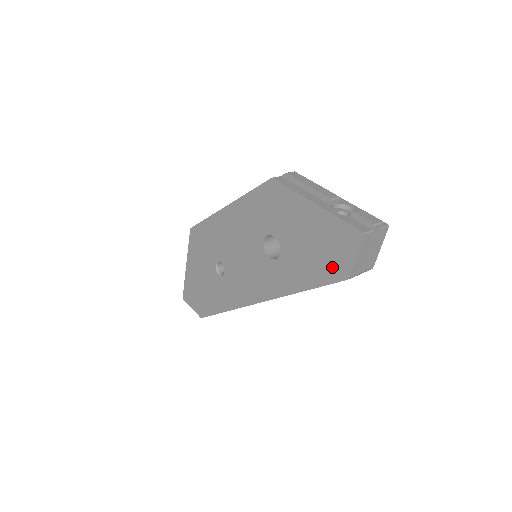
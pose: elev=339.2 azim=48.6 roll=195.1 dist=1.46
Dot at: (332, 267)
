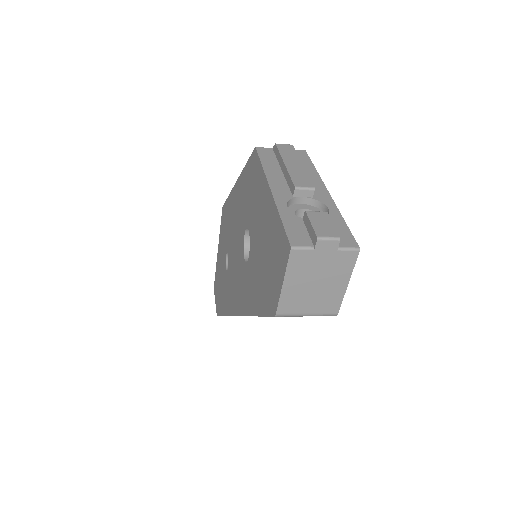
Dot at: (269, 291)
